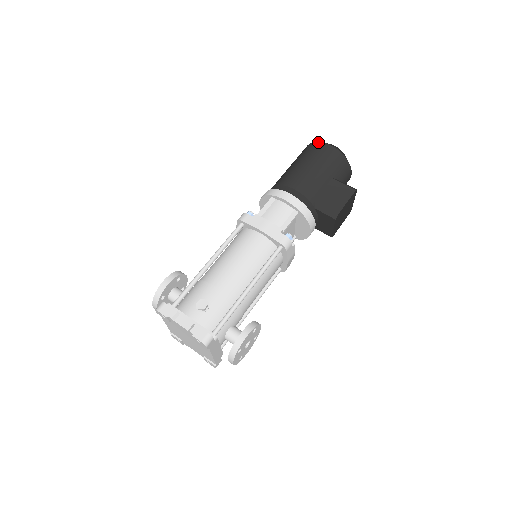
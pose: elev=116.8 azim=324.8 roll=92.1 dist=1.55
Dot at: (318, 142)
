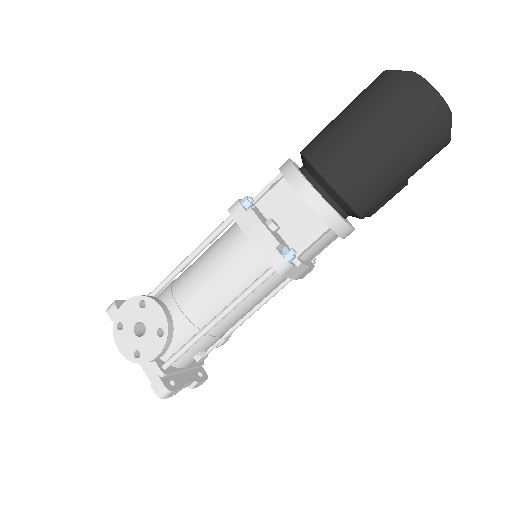
Dot at: (445, 130)
